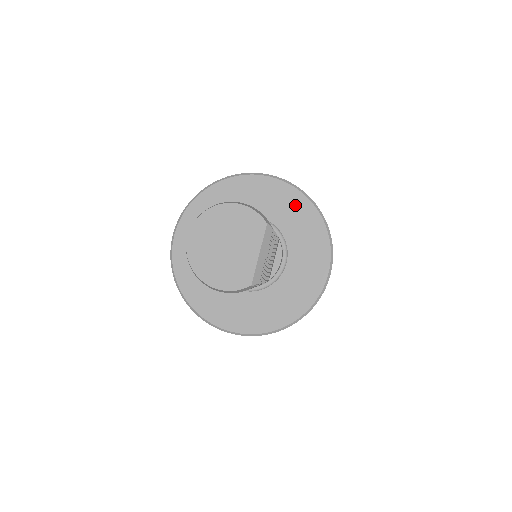
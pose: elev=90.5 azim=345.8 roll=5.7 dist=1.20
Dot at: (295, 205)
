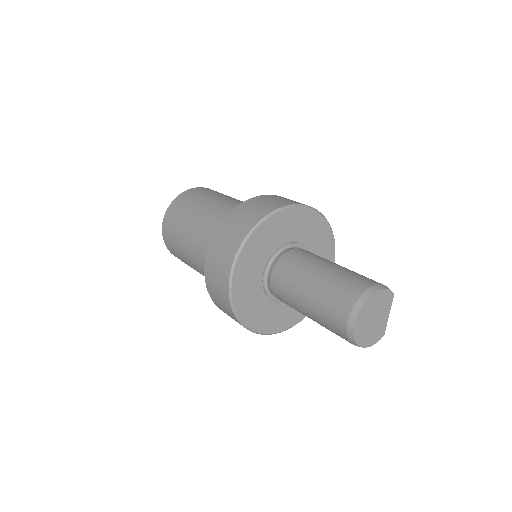
Dot at: (315, 224)
